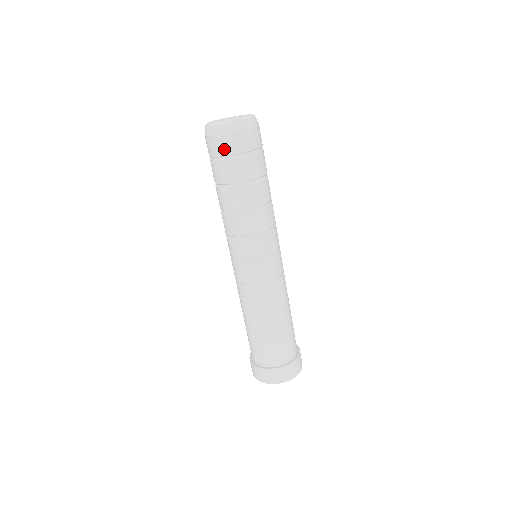
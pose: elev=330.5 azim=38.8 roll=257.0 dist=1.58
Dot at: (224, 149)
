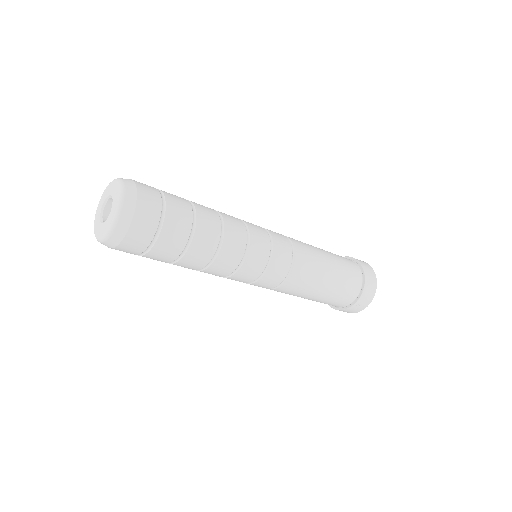
Dot at: (145, 235)
